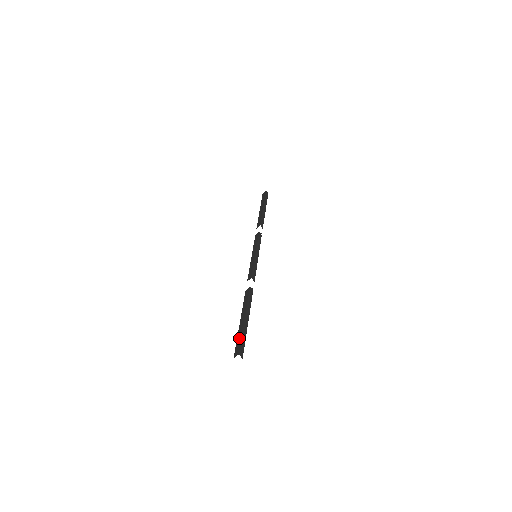
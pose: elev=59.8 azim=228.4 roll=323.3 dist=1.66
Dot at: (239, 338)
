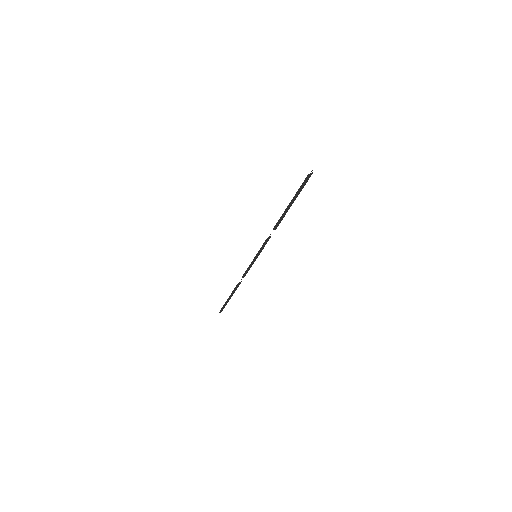
Dot at: occluded
